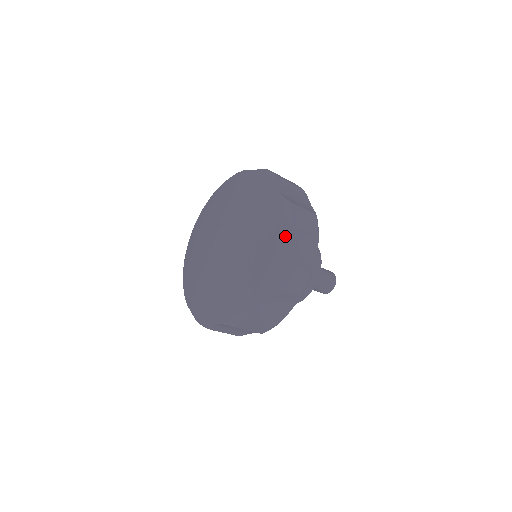
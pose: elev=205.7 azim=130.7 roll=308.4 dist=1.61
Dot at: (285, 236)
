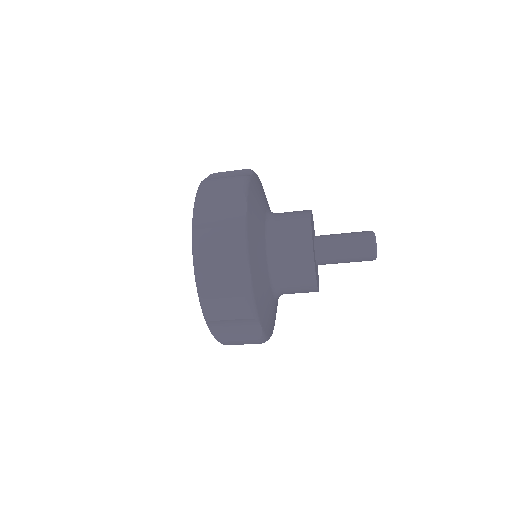
Dot at: (213, 326)
